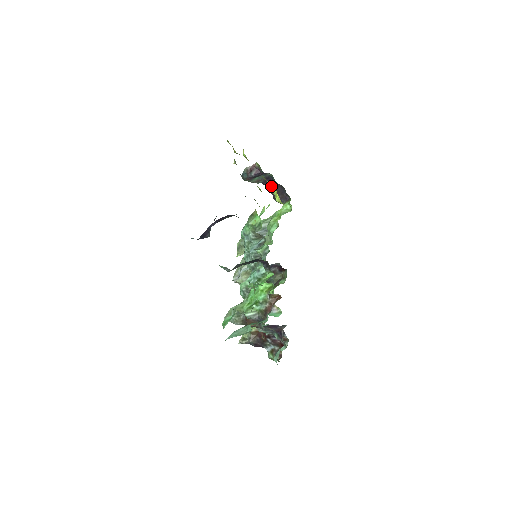
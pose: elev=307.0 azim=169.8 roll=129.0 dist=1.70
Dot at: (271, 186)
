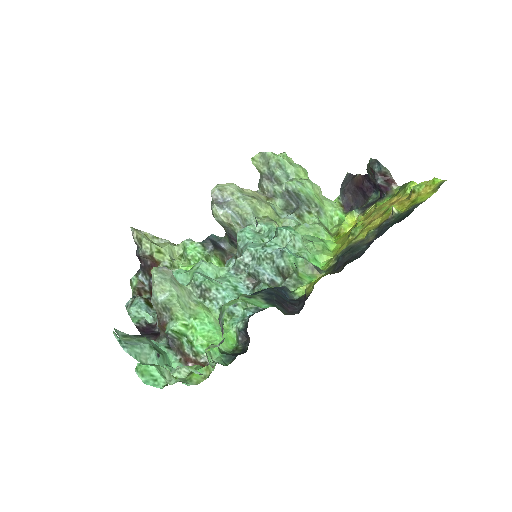
Dot at: (364, 186)
